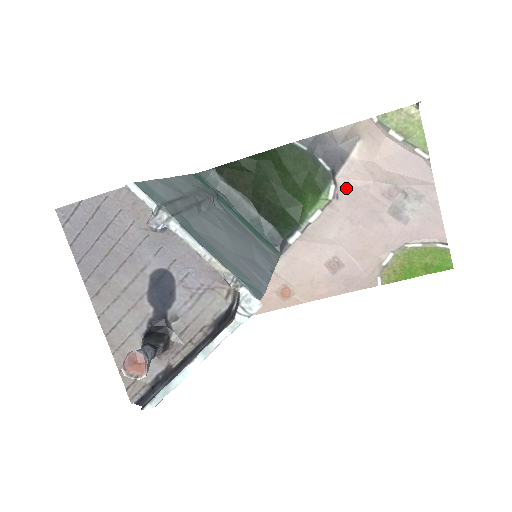
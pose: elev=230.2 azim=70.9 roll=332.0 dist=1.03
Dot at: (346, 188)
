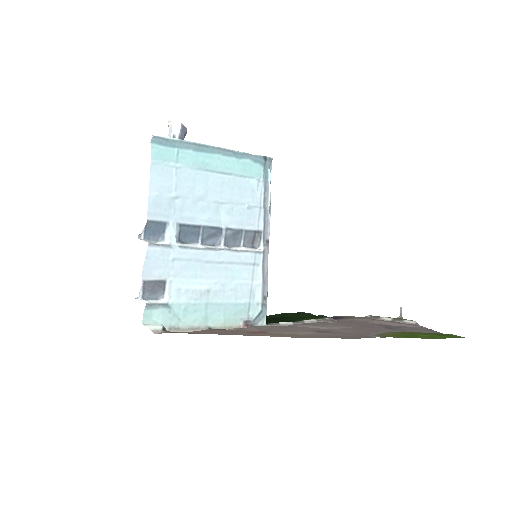
Dot at: (342, 321)
